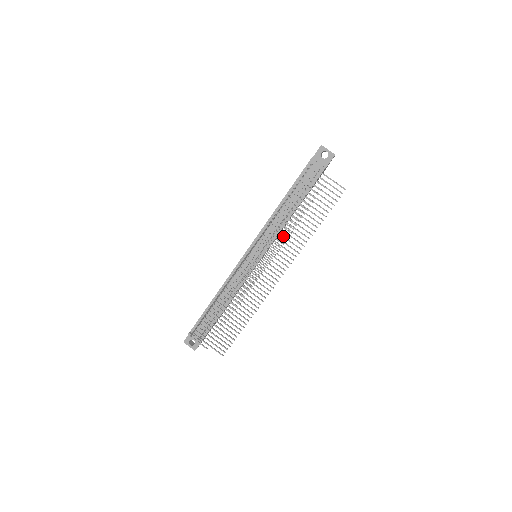
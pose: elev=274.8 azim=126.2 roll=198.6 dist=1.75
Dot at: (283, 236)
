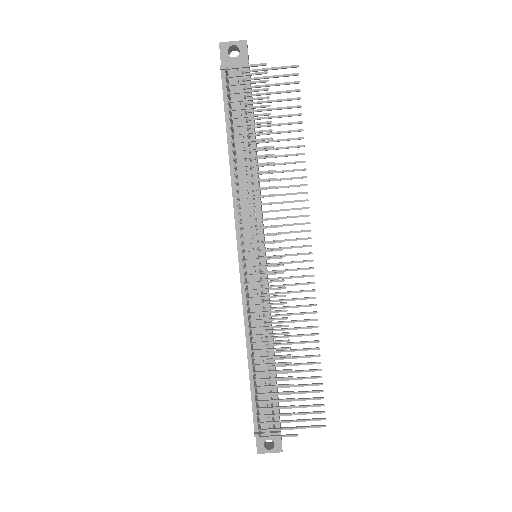
Dot at: occluded
